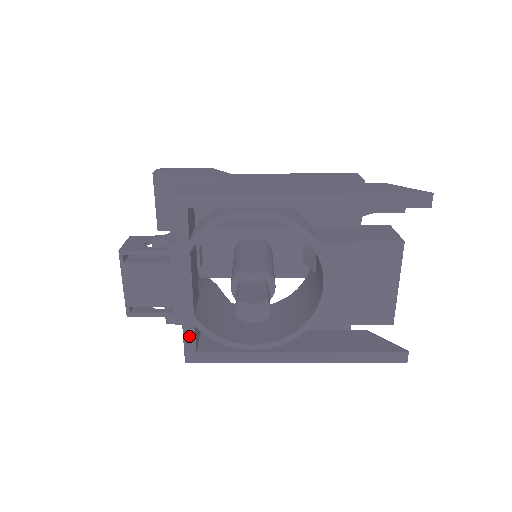
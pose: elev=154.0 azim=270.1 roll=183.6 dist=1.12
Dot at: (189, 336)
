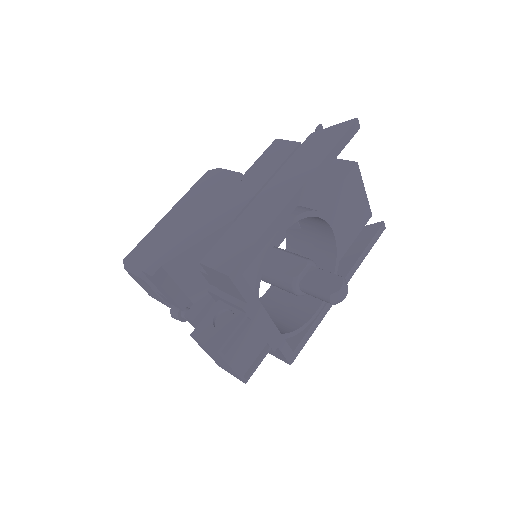
Dot at: (285, 348)
